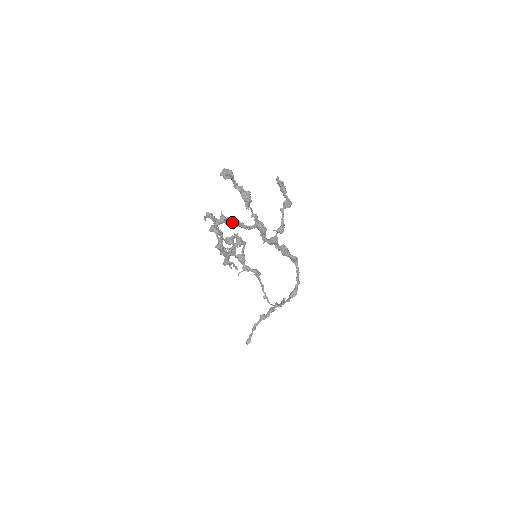
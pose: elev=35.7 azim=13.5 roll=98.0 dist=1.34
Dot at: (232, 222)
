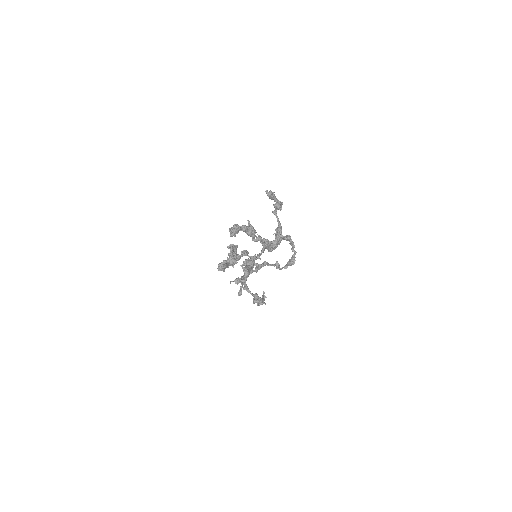
Dot at: (249, 264)
